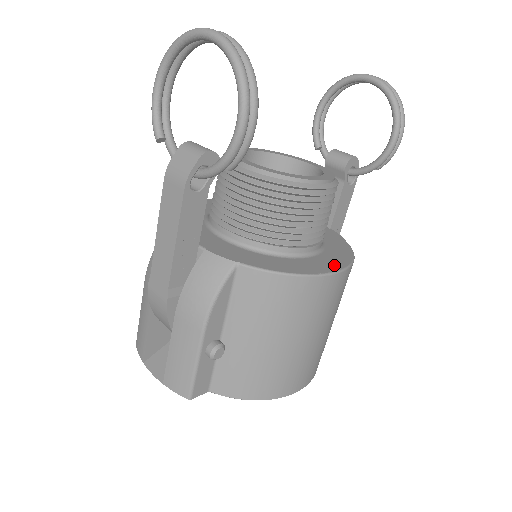
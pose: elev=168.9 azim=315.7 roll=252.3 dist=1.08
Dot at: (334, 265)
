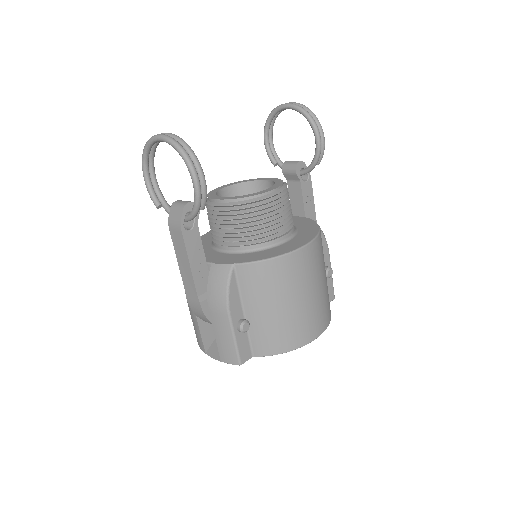
Dot at: (302, 242)
